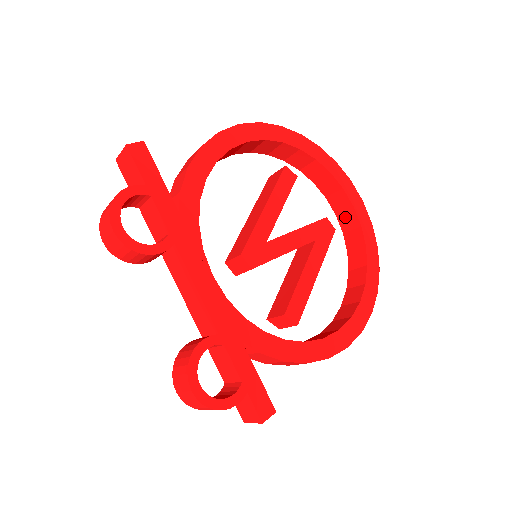
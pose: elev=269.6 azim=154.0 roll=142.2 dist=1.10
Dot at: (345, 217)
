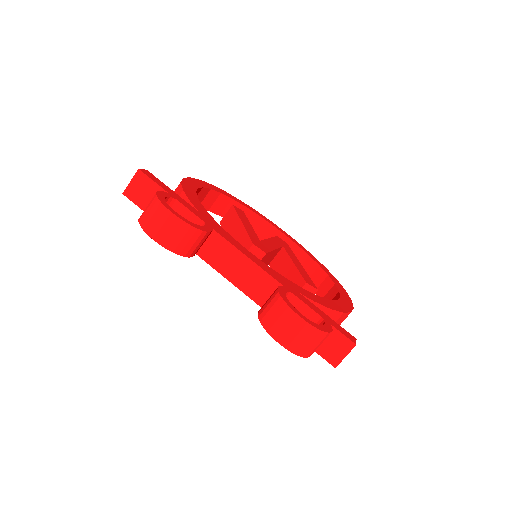
Dot at: occluded
